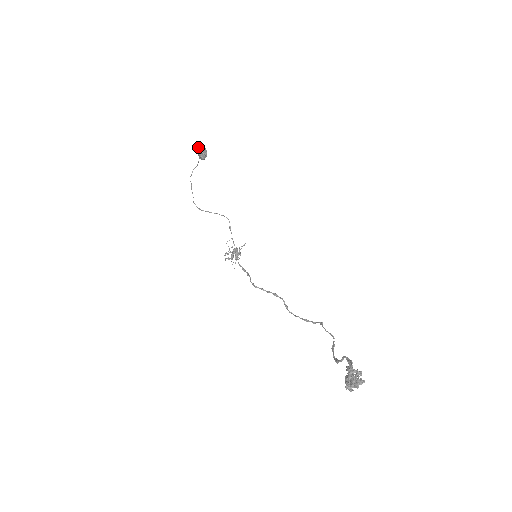
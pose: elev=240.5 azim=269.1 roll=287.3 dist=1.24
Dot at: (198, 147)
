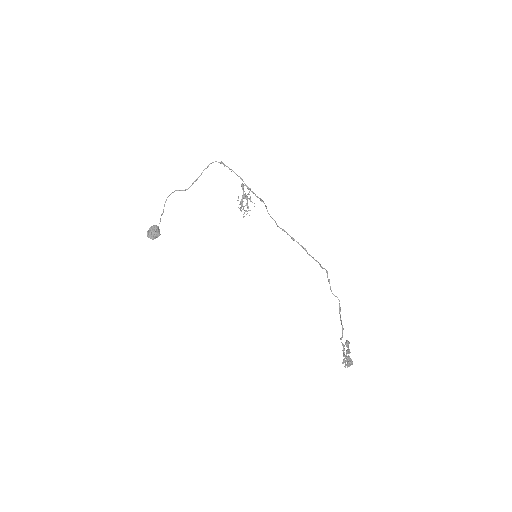
Dot at: occluded
